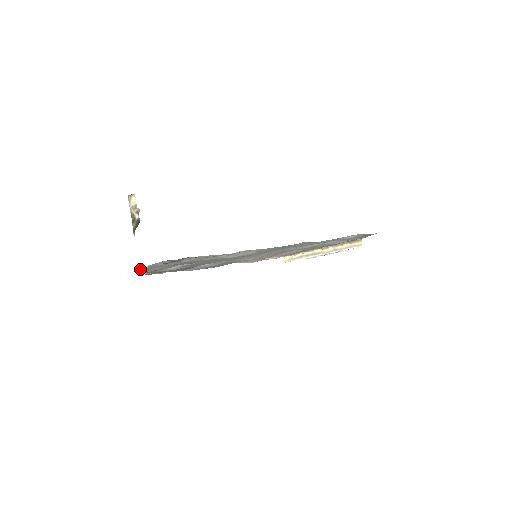
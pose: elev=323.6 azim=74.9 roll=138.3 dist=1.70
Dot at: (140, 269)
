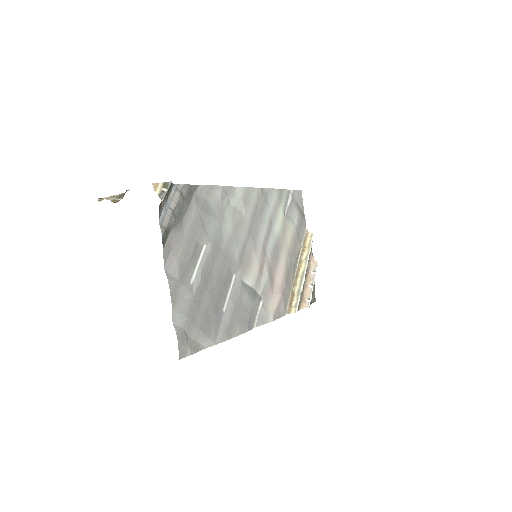
Dot at: (158, 194)
